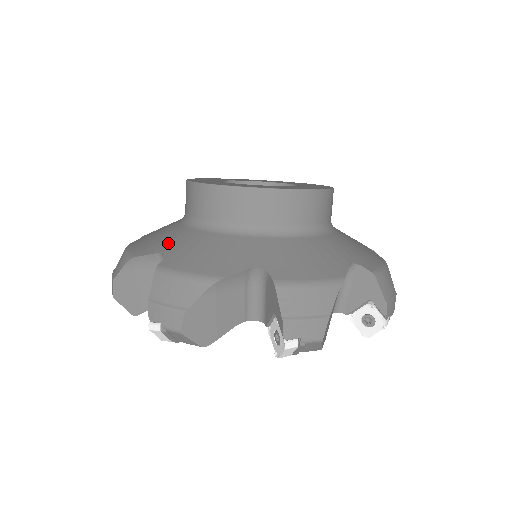
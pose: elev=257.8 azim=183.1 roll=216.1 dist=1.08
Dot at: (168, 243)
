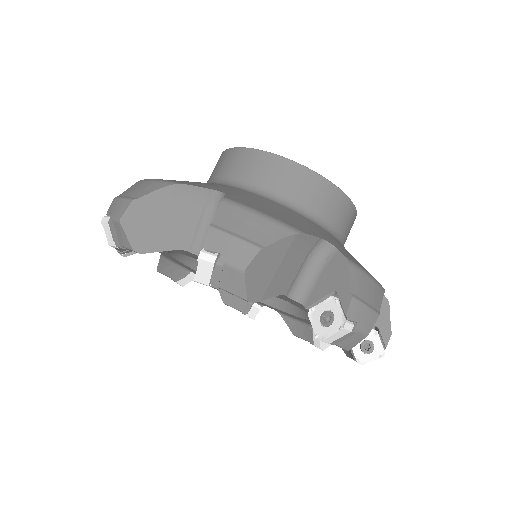
Dot at: occluded
